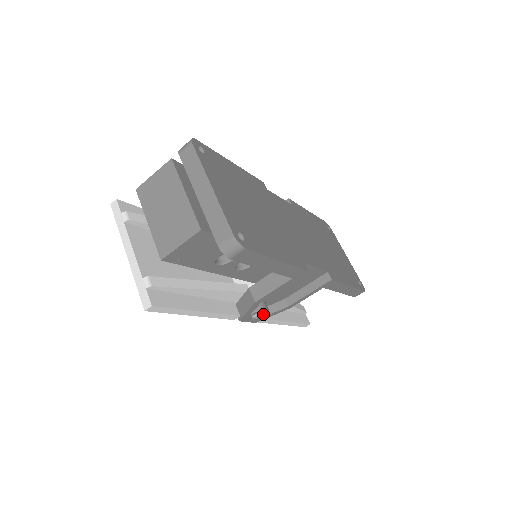
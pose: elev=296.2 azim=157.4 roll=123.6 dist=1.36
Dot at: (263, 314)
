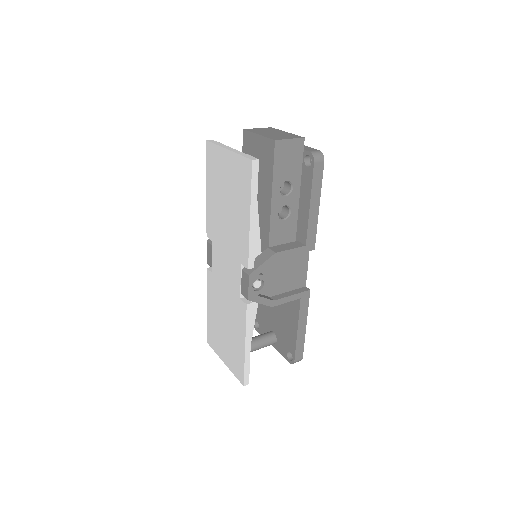
Dot at: (260, 289)
